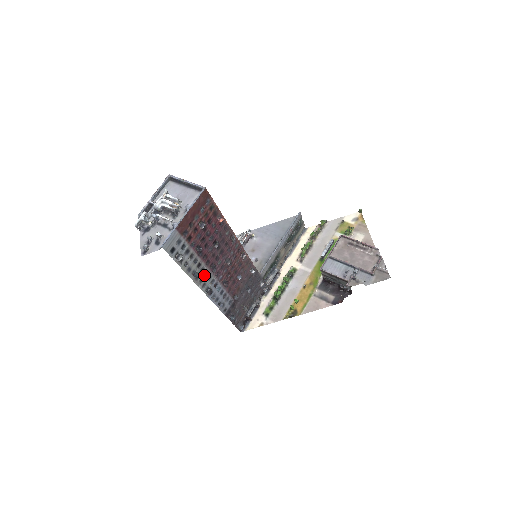
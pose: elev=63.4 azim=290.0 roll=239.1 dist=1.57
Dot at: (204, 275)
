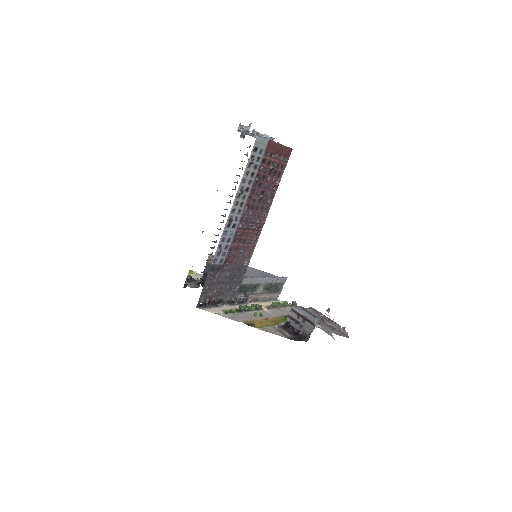
Dot at: (240, 204)
